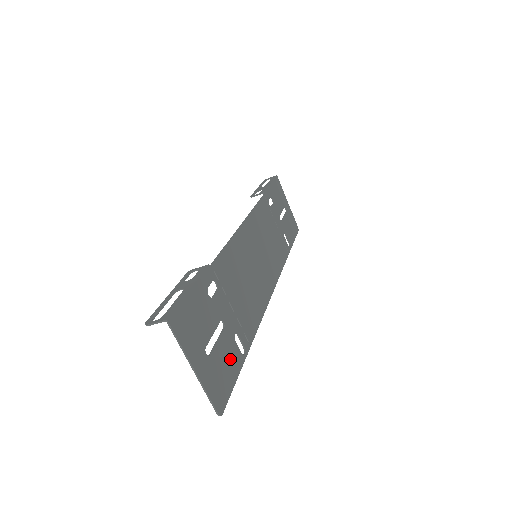
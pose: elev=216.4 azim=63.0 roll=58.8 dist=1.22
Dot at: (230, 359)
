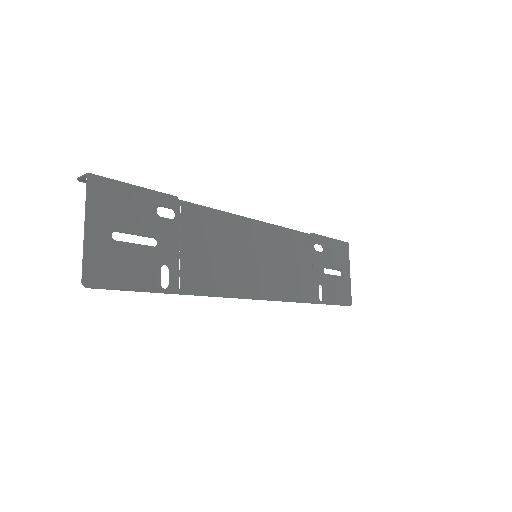
Dot at: (140, 270)
